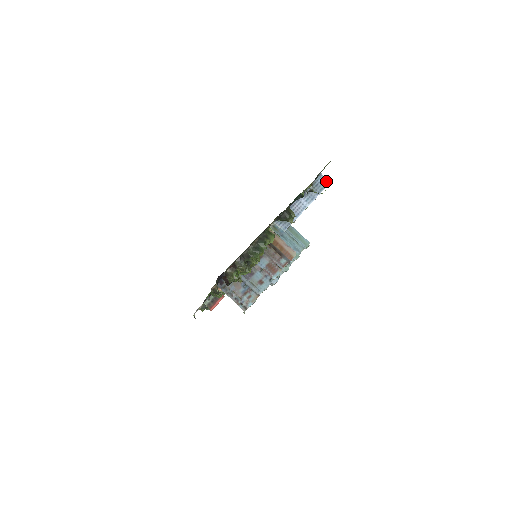
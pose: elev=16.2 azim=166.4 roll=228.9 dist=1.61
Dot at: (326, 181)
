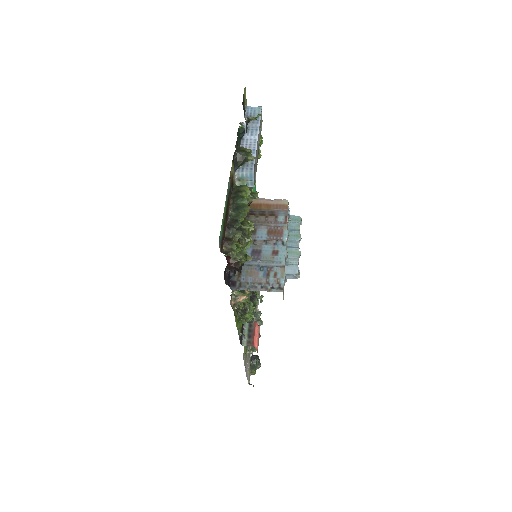
Dot at: (256, 108)
